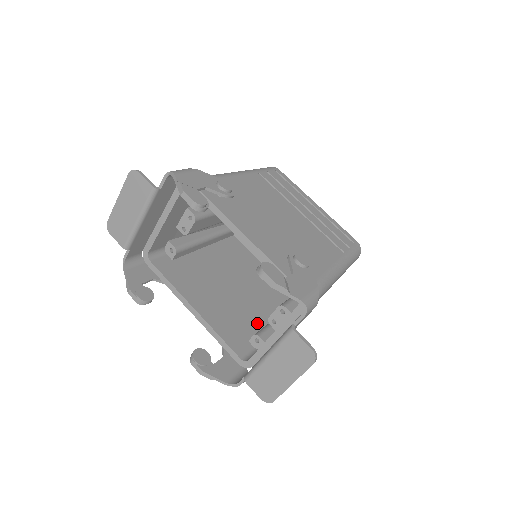
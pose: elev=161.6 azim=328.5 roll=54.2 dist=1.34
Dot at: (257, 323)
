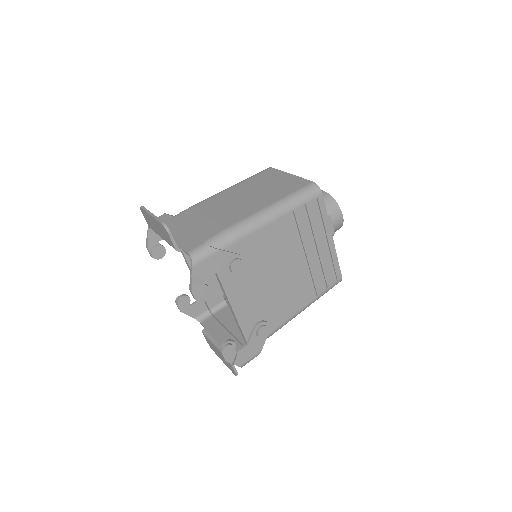
Dot at: occluded
